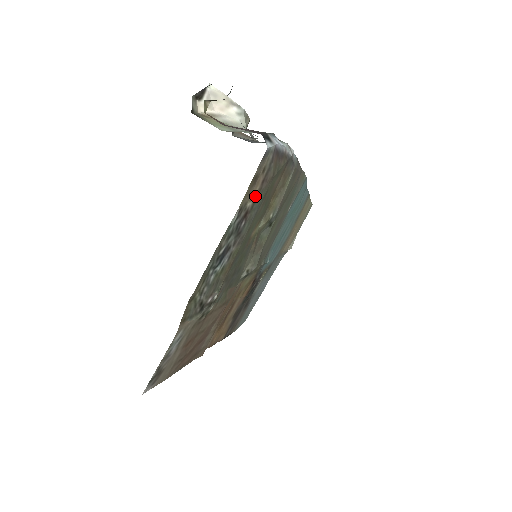
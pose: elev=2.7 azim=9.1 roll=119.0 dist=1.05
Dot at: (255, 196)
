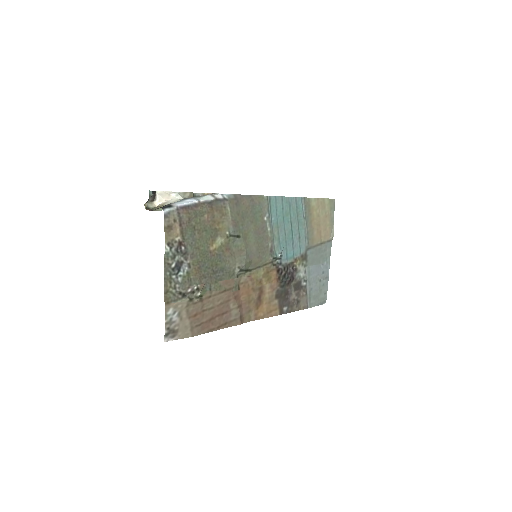
Dot at: (180, 233)
